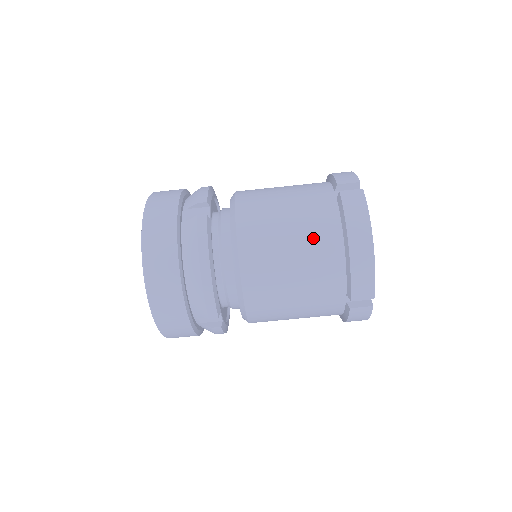
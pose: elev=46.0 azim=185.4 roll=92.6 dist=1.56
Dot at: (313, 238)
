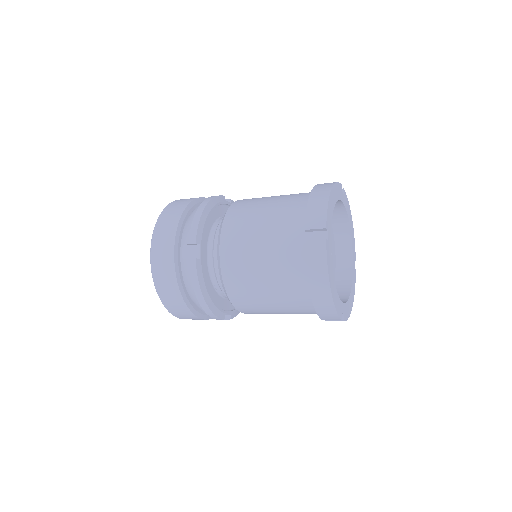
Dot at: (282, 281)
